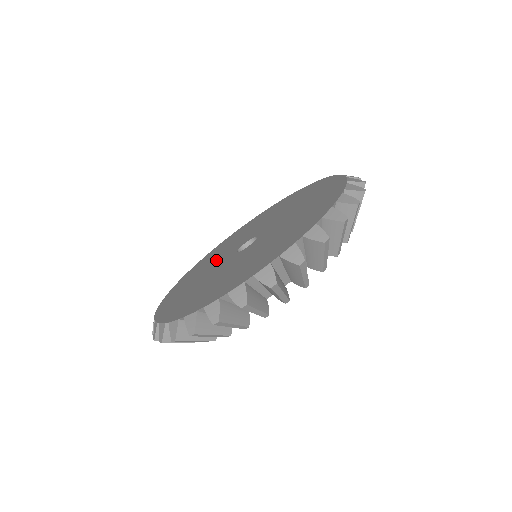
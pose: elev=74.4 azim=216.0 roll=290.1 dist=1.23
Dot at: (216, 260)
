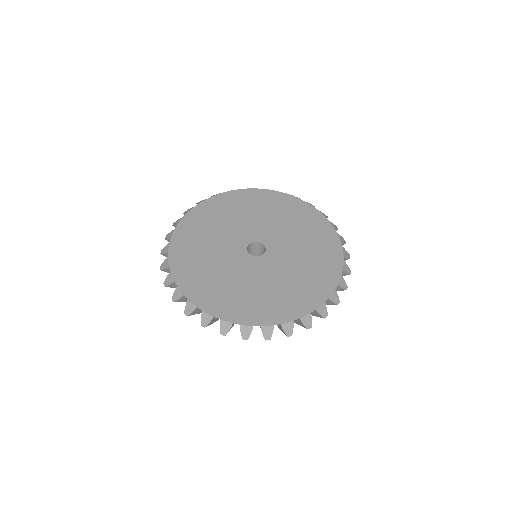
Dot at: (227, 232)
